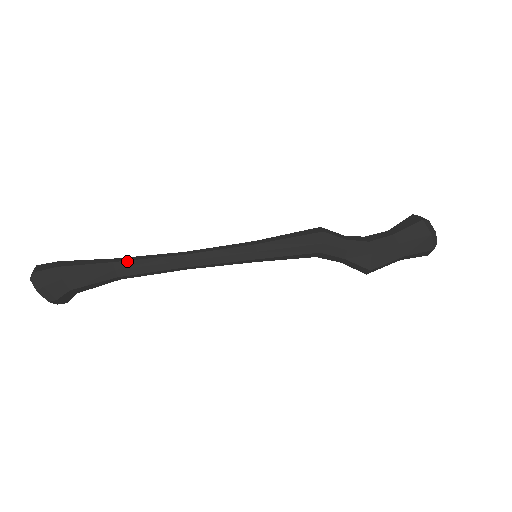
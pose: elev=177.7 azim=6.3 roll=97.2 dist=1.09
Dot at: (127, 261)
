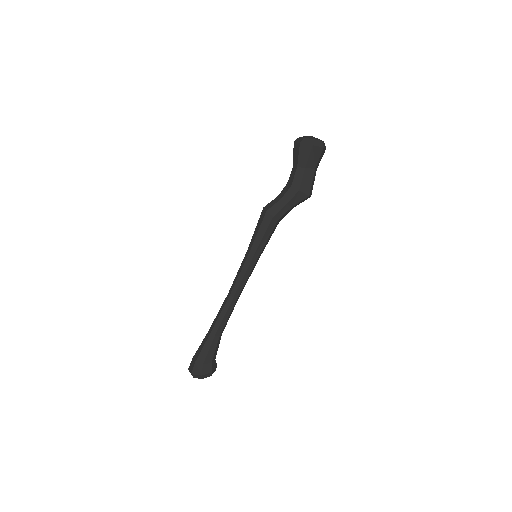
Dot at: (214, 327)
